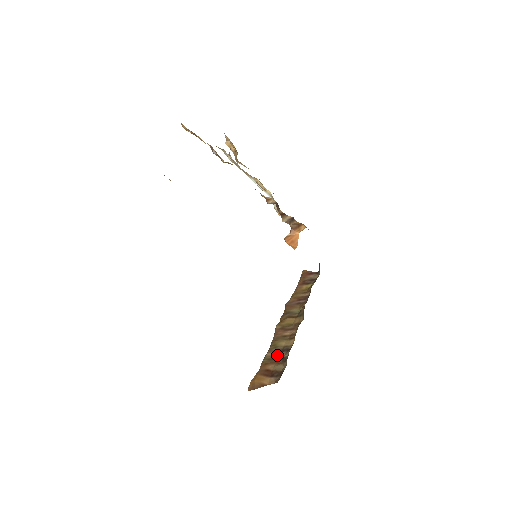
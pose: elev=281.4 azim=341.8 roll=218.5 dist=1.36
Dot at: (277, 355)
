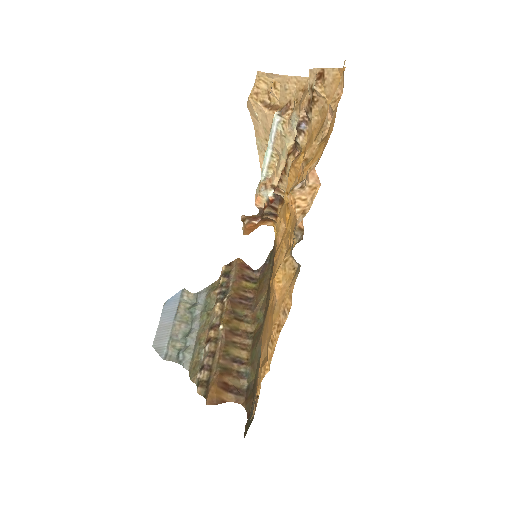
Dot at: (230, 365)
